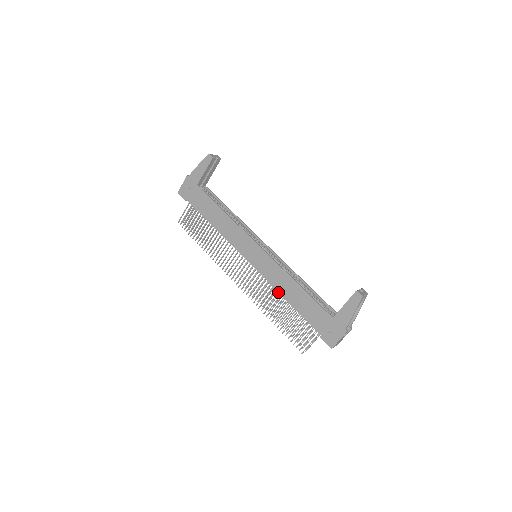
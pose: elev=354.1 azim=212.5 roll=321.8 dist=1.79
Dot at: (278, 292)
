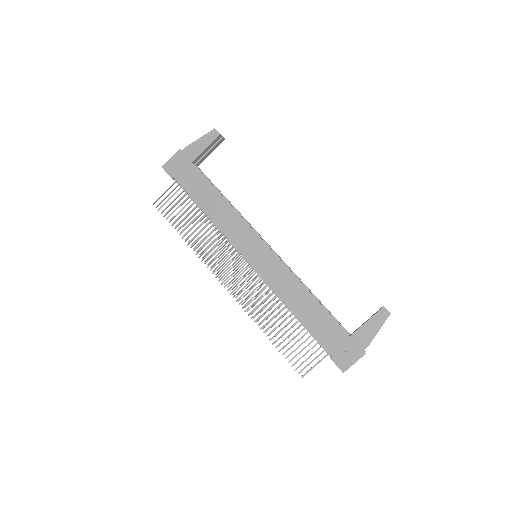
Dot at: (282, 300)
